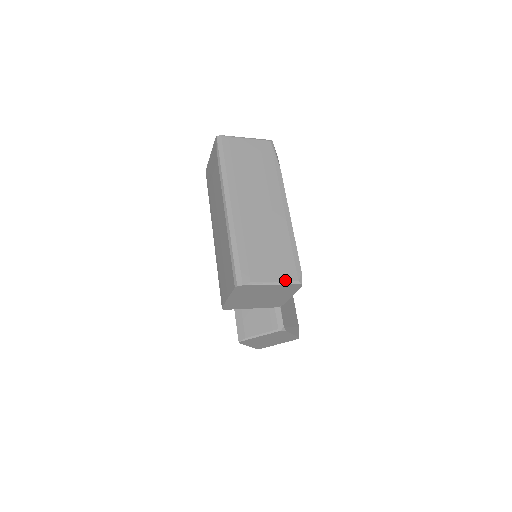
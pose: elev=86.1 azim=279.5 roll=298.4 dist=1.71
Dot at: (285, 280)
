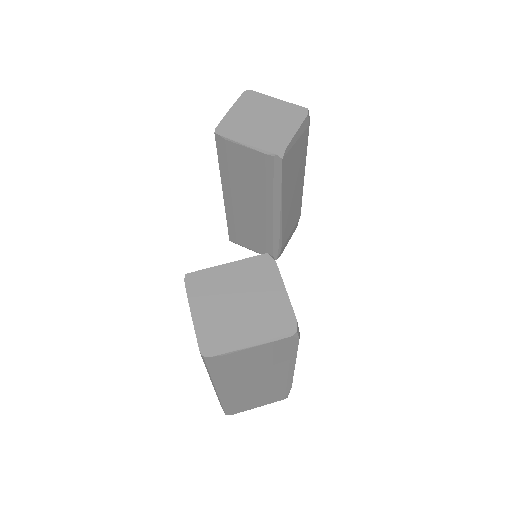
Dot at: (292, 106)
